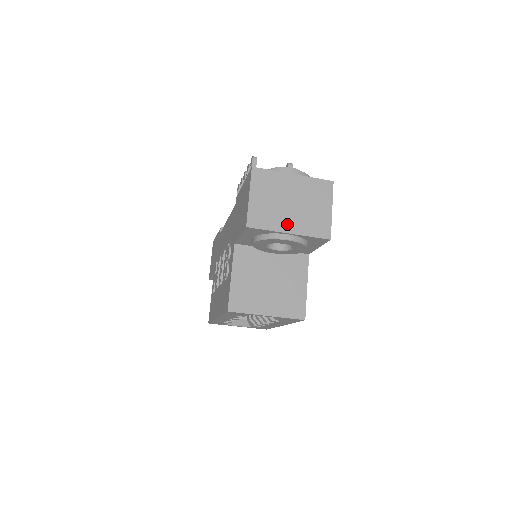
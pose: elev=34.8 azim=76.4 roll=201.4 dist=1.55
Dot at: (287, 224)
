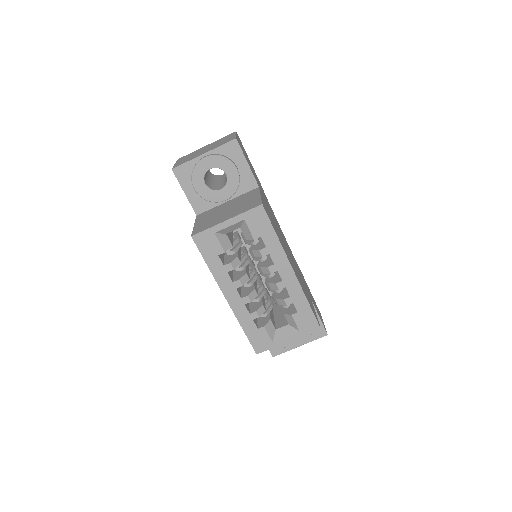
Dot at: (202, 153)
